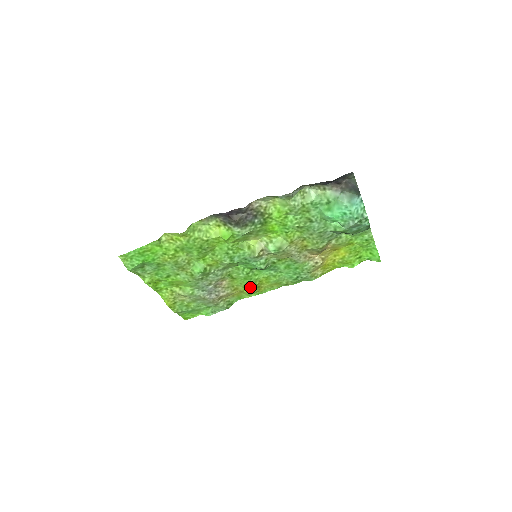
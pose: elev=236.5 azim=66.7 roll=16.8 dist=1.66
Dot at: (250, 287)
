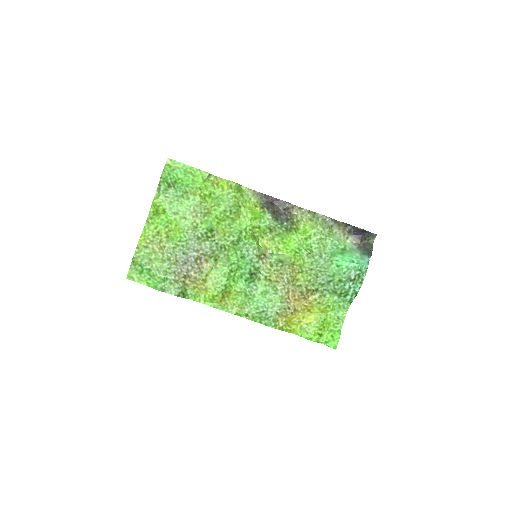
Dot at: (219, 288)
